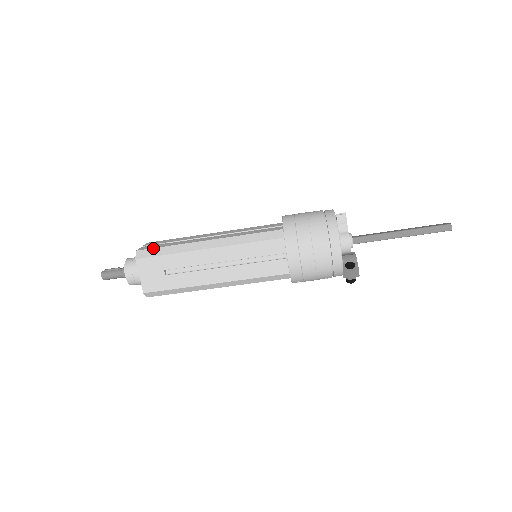
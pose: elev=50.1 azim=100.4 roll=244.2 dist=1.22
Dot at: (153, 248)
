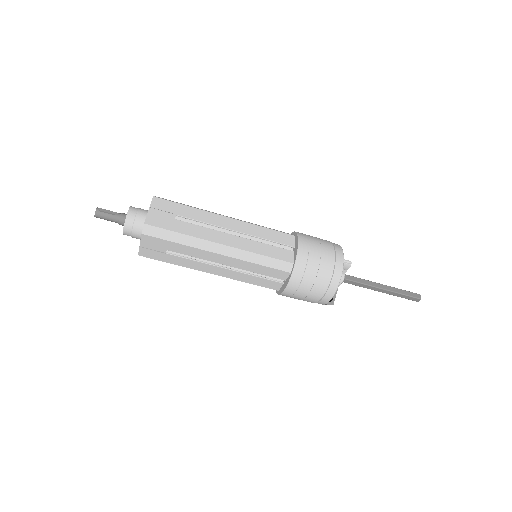
Dot at: (163, 229)
